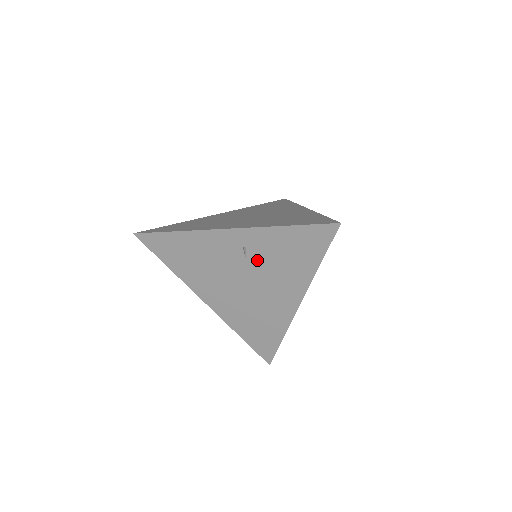
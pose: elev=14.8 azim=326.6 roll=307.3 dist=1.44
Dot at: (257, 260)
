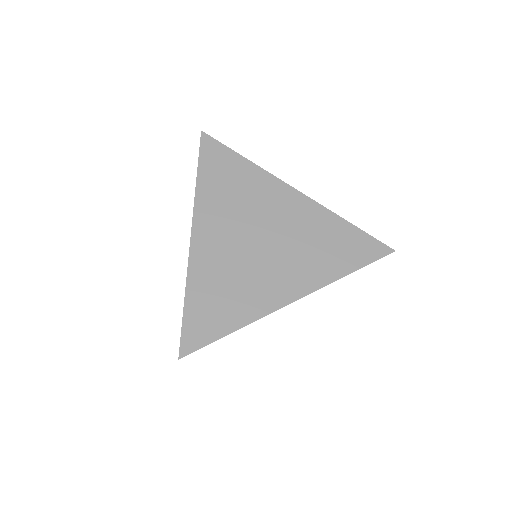
Dot at: occluded
